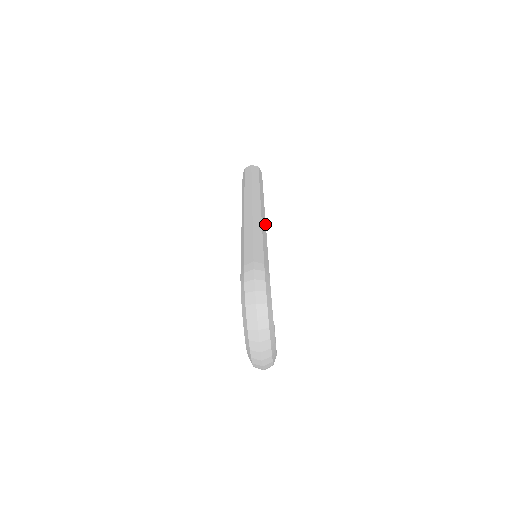
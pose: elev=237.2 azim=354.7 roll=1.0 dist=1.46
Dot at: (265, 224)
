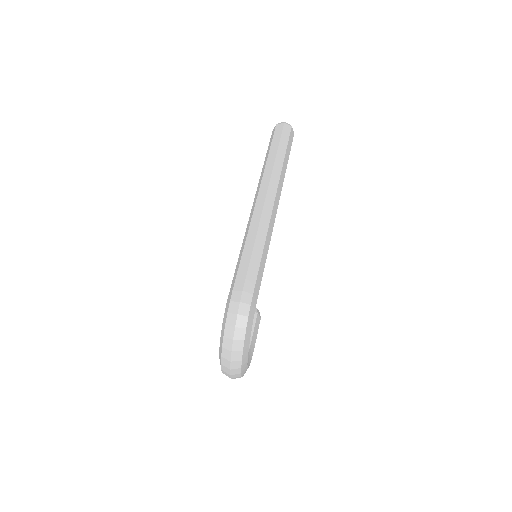
Dot at: (273, 225)
